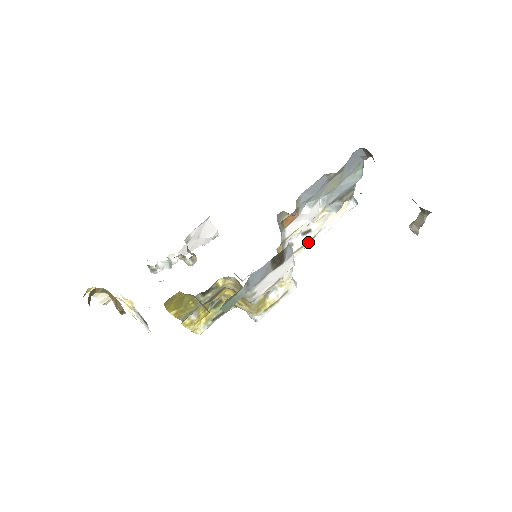
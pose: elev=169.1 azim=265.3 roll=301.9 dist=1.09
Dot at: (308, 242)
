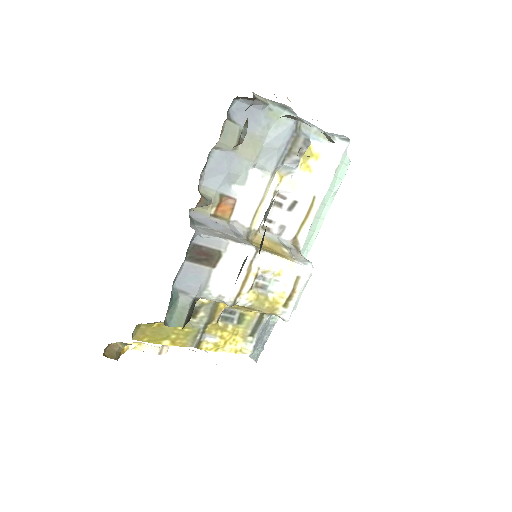
Dot at: (308, 214)
